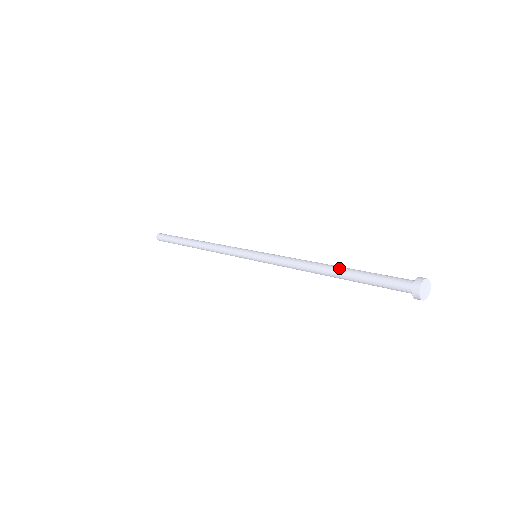
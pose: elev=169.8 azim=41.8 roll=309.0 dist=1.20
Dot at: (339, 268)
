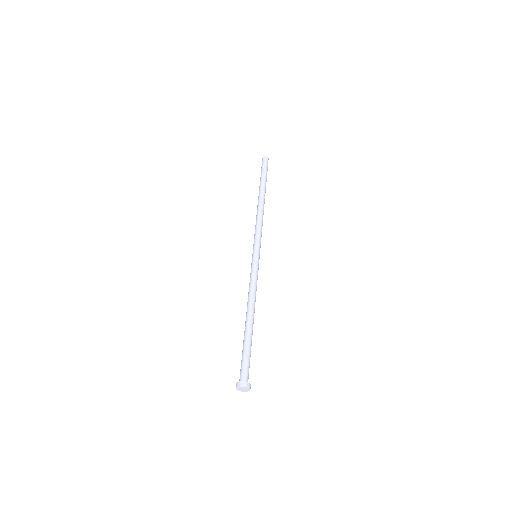
Dot at: (245, 327)
